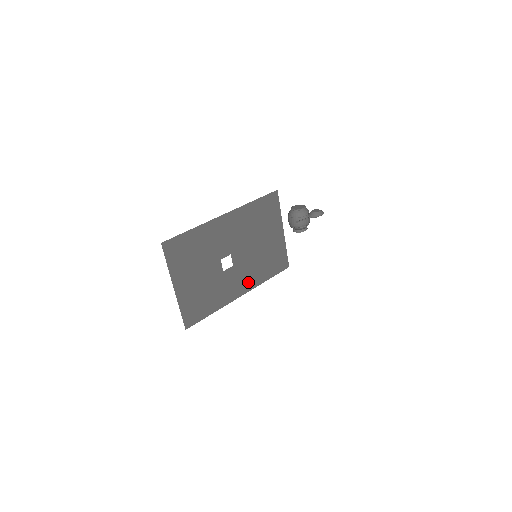
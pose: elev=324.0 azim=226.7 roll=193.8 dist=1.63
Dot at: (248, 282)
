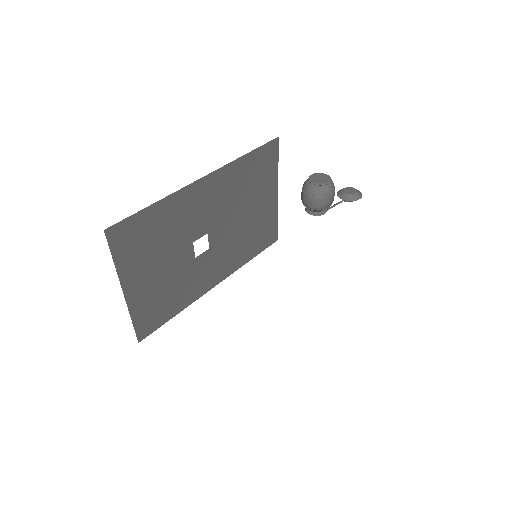
Dot at: (226, 266)
